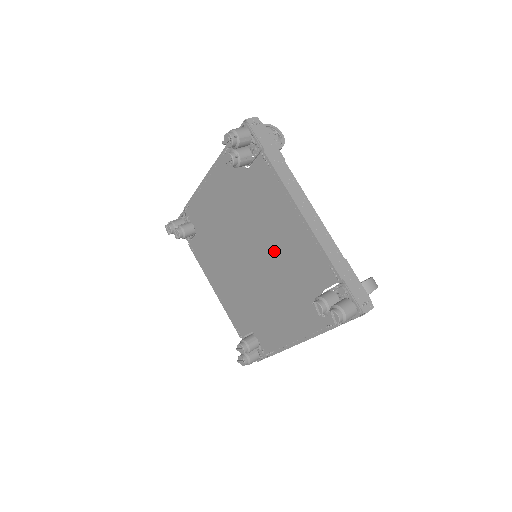
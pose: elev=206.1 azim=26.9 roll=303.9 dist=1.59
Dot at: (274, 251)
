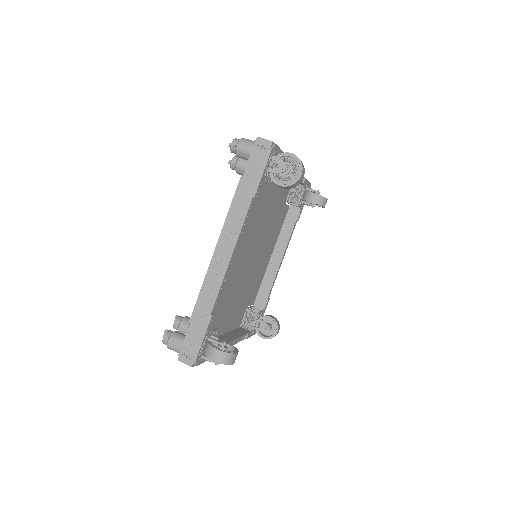
Dot at: (260, 215)
